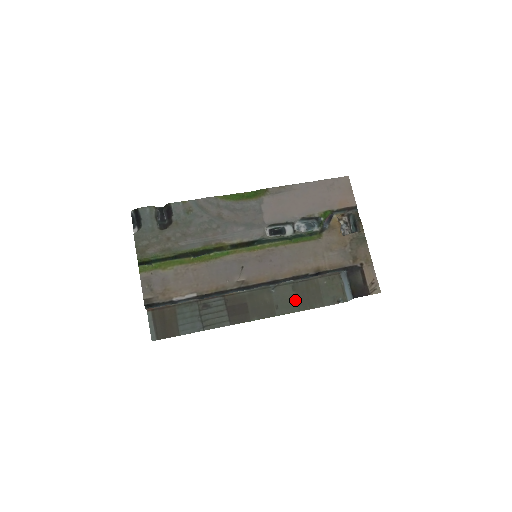
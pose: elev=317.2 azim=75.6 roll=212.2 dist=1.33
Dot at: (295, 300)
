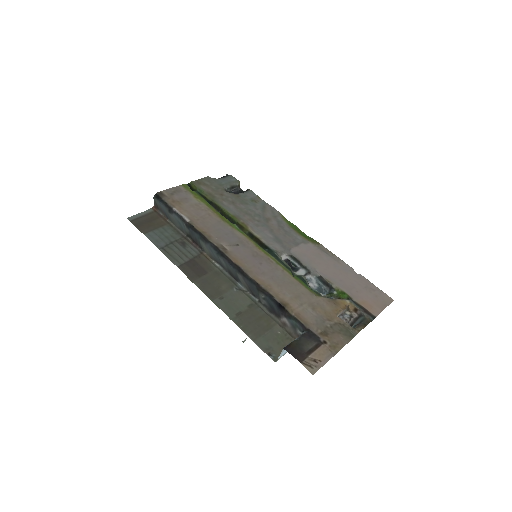
Dot at: (240, 311)
